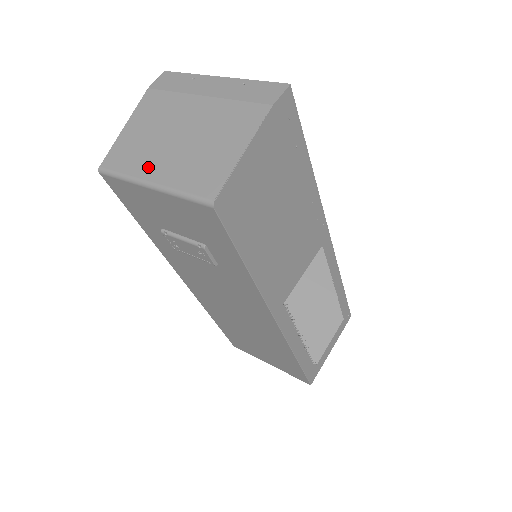
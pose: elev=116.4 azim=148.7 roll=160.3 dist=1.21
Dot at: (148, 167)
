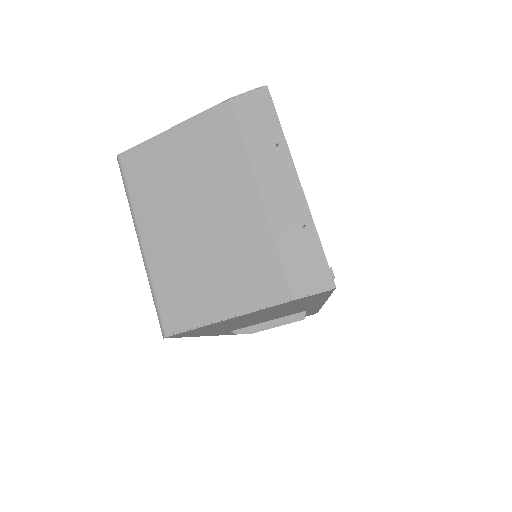
Dot at: (152, 219)
